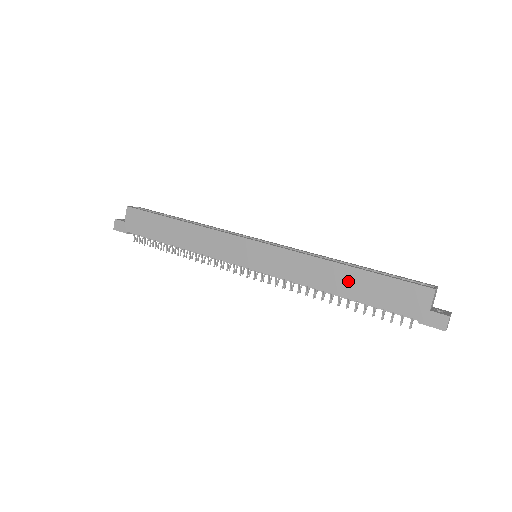
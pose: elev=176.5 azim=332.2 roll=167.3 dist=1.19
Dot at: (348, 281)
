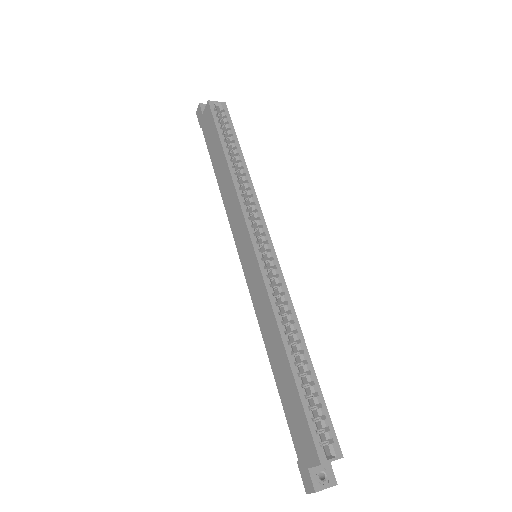
Dot at: (281, 367)
